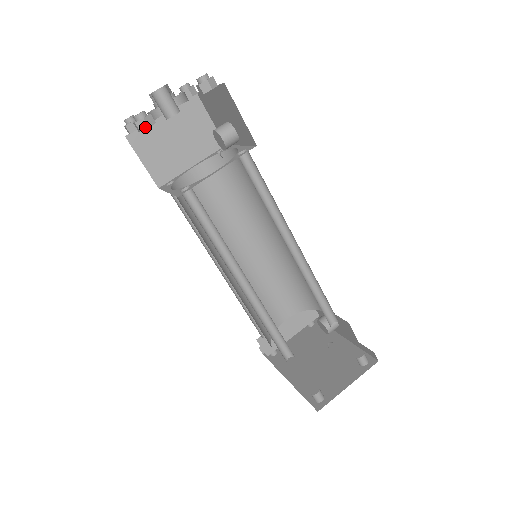
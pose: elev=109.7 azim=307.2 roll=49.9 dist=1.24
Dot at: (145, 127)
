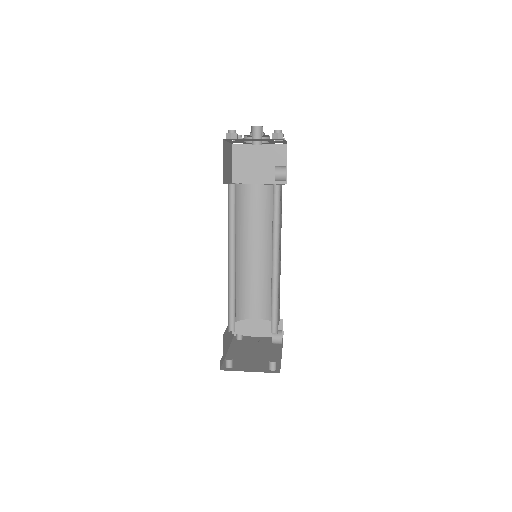
Dot at: (230, 138)
